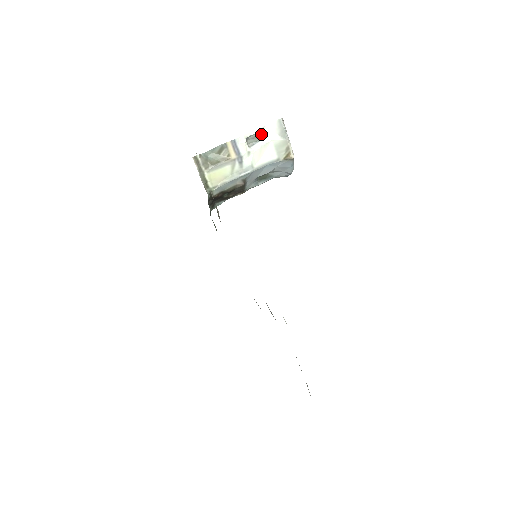
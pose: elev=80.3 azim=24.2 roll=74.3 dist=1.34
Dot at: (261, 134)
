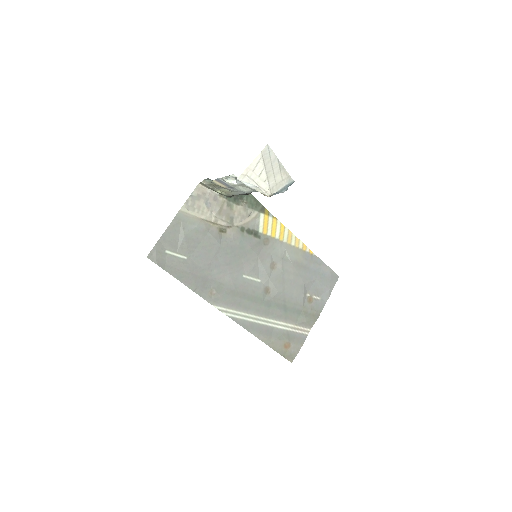
Dot at: (235, 177)
